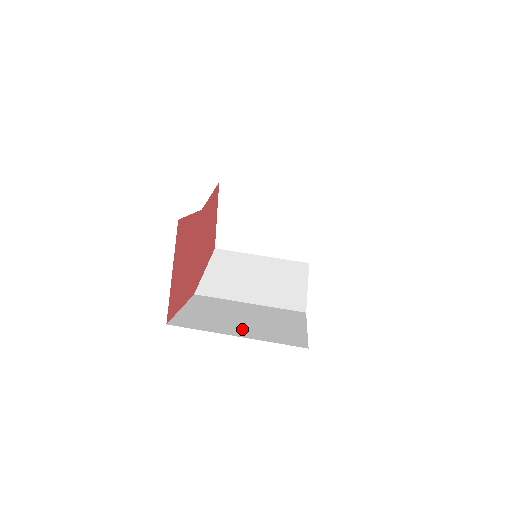
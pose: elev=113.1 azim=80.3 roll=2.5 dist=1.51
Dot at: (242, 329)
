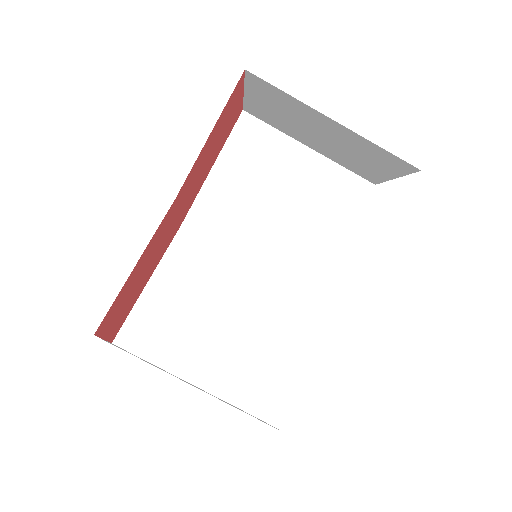
Dot at: (200, 359)
